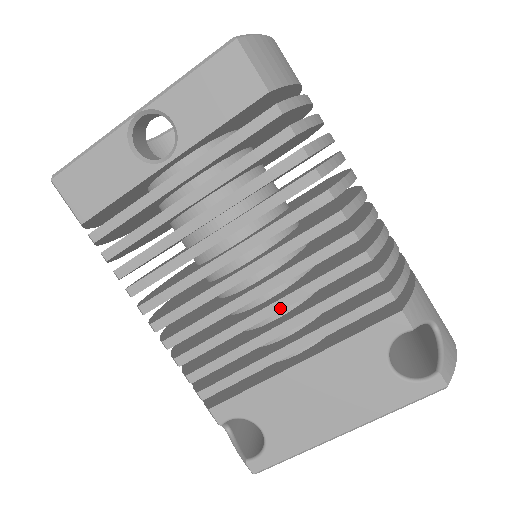
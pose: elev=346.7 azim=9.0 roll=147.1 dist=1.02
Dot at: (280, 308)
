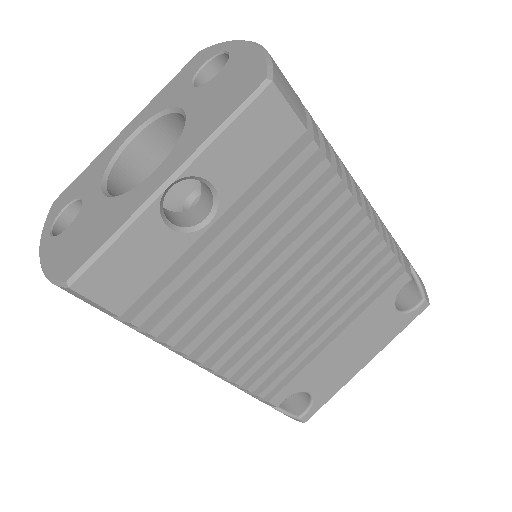
Dot at: (321, 306)
